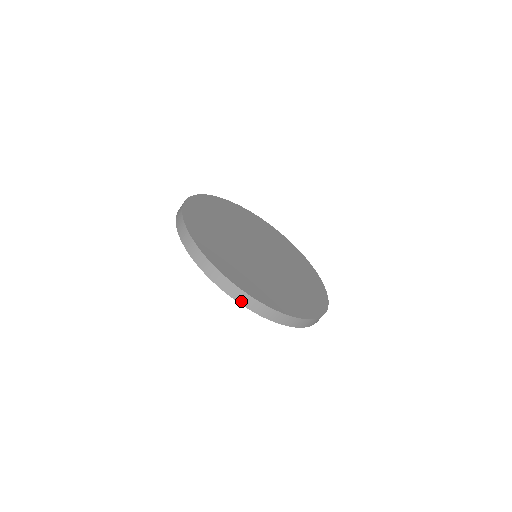
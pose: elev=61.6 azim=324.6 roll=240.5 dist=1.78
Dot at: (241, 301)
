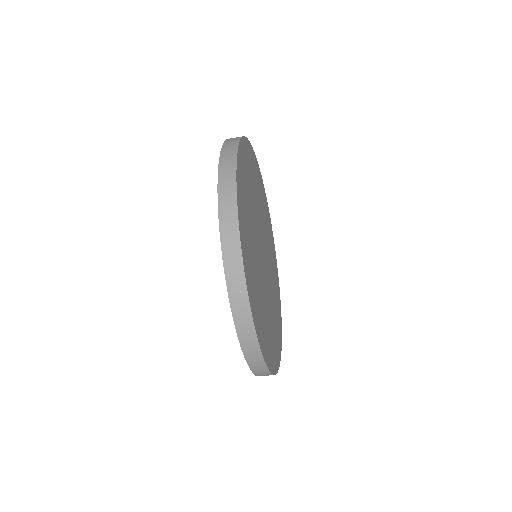
Dot at: (248, 356)
